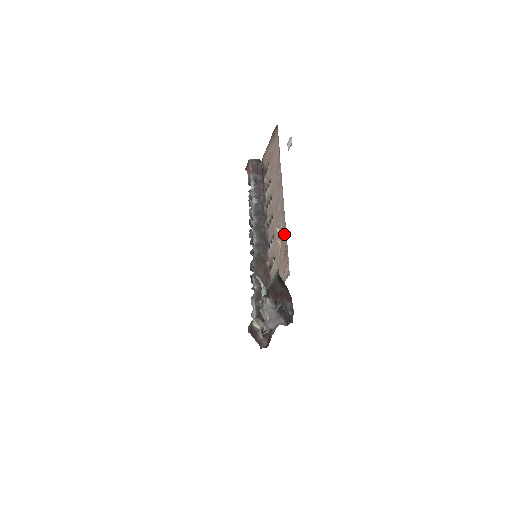
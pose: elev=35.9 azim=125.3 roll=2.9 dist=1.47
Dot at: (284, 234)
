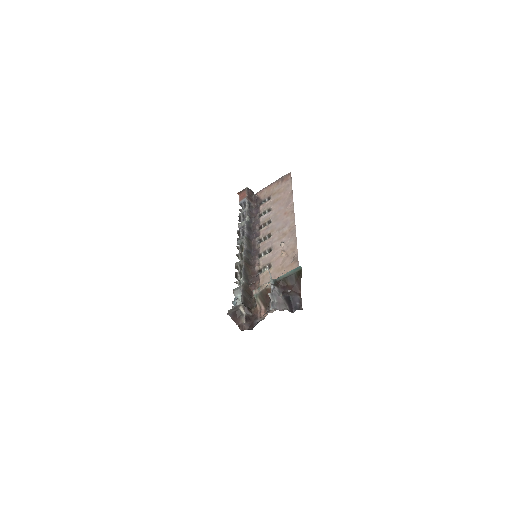
Dot at: (293, 248)
